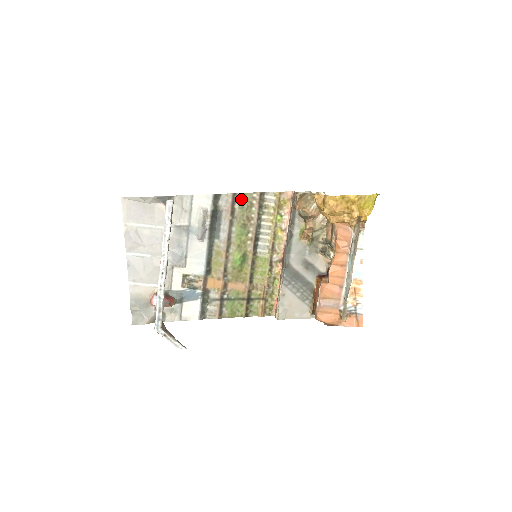
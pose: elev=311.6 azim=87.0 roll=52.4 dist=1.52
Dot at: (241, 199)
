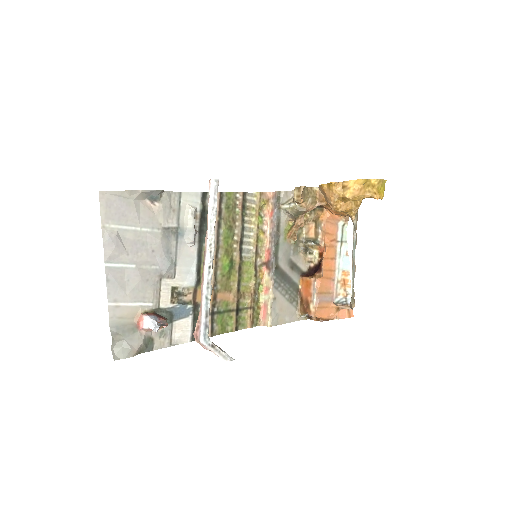
Dot at: (226, 199)
